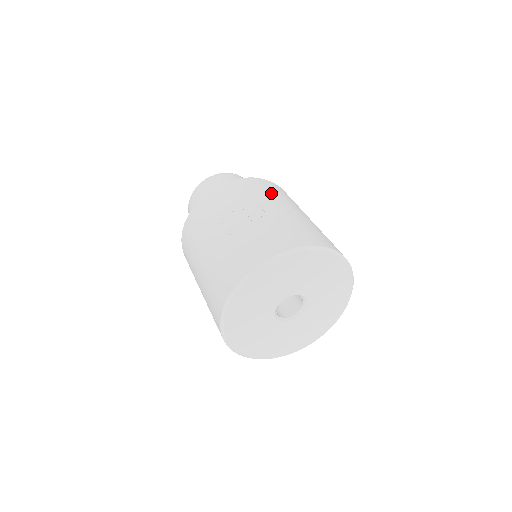
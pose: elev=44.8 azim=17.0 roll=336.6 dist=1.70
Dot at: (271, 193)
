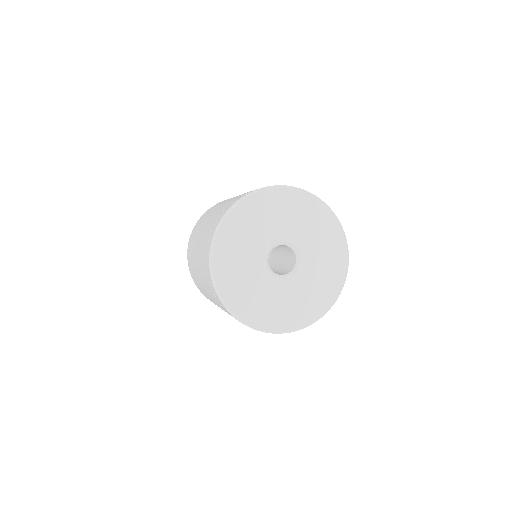
Dot at: occluded
